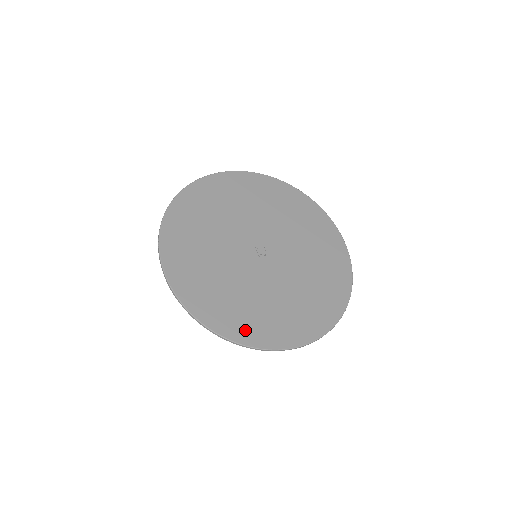
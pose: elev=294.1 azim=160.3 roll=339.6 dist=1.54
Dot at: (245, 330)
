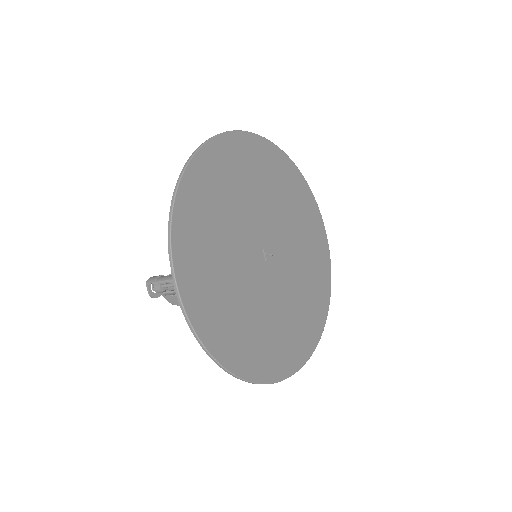
Dot at: (190, 212)
